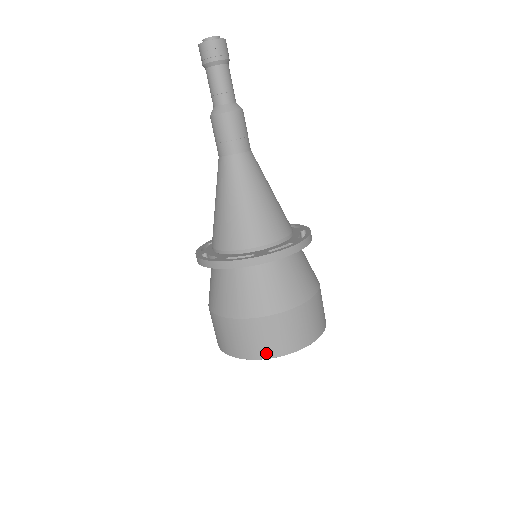
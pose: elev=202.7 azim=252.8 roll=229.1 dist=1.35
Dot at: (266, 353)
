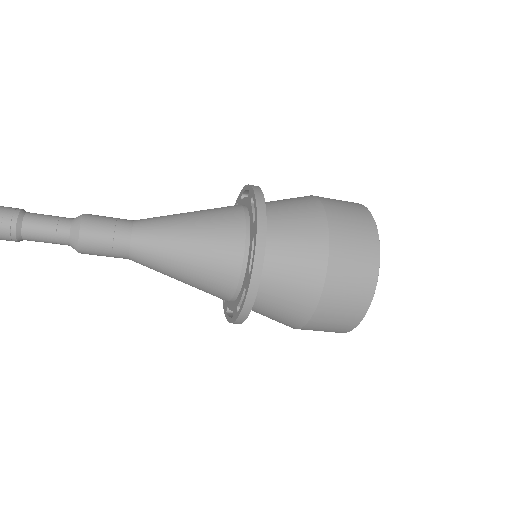
Dot at: occluded
